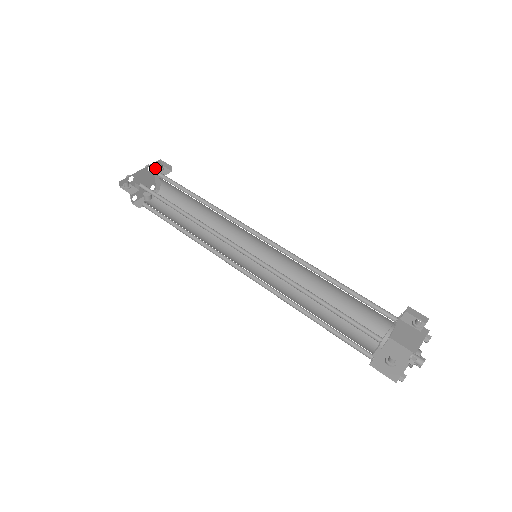
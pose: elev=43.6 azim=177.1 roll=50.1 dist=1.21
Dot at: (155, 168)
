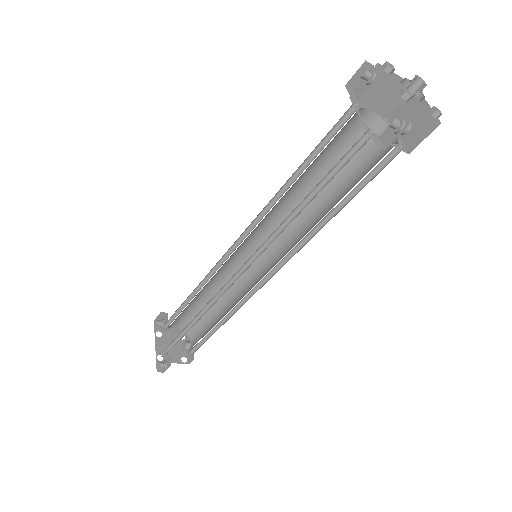
Dot at: (161, 329)
